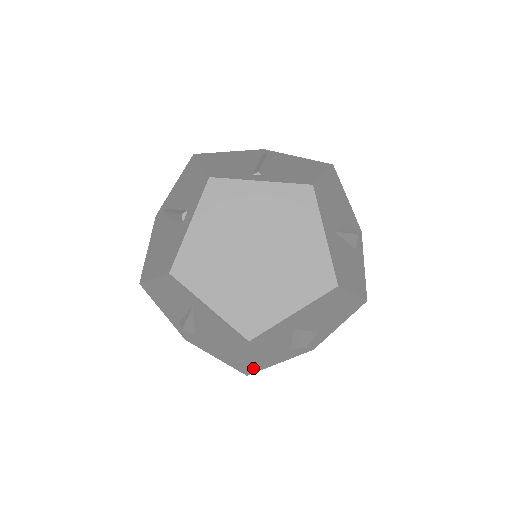
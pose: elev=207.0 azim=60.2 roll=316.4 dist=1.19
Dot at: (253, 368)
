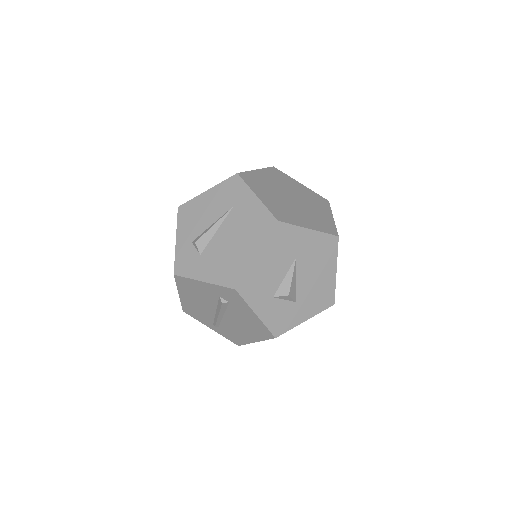
Dot at: (246, 282)
